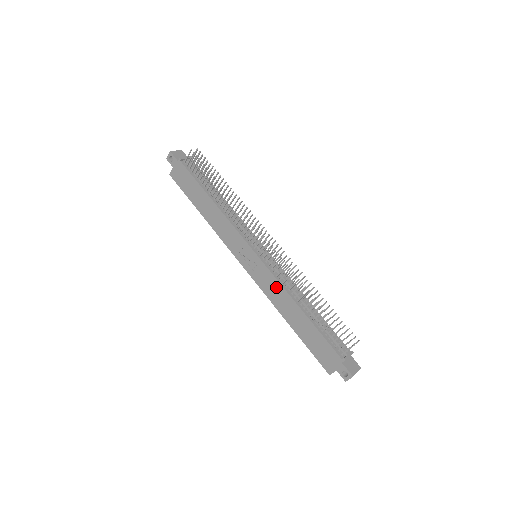
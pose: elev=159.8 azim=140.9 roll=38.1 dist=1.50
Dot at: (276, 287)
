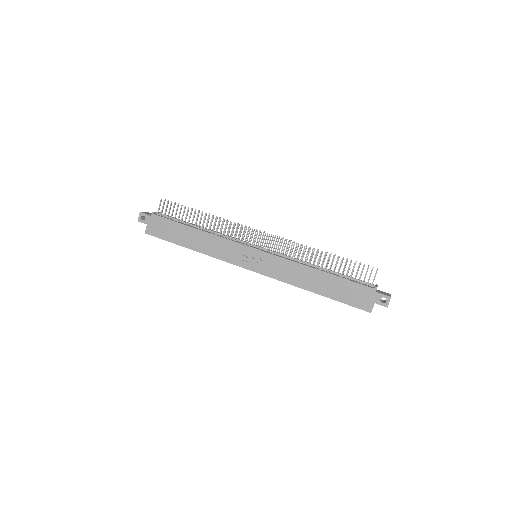
Dot at: (288, 266)
